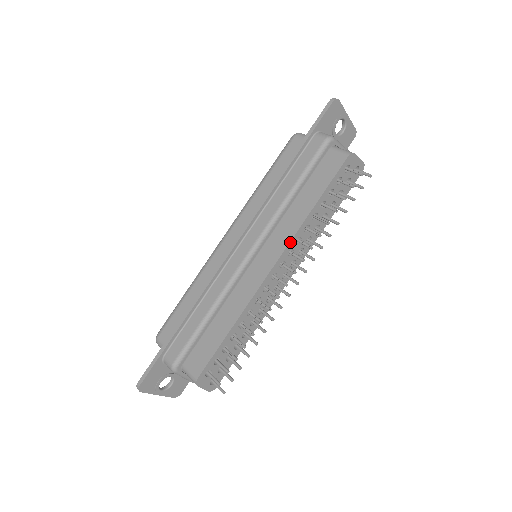
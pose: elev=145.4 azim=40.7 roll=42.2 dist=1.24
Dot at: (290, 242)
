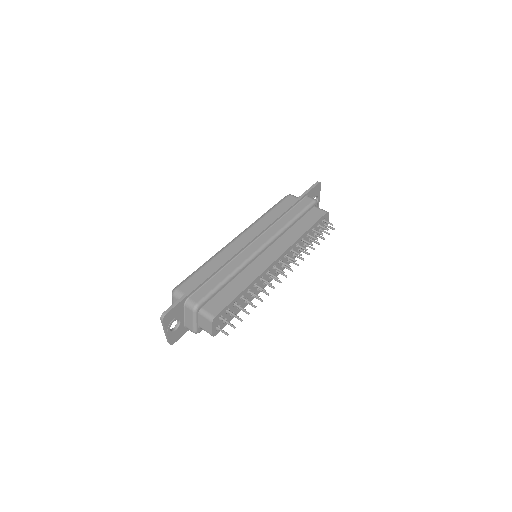
Dot at: (289, 248)
